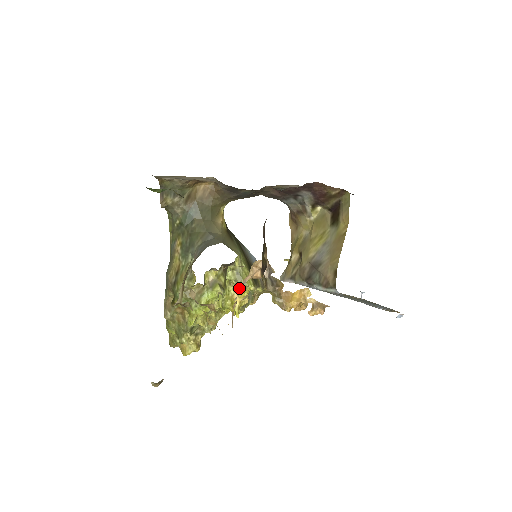
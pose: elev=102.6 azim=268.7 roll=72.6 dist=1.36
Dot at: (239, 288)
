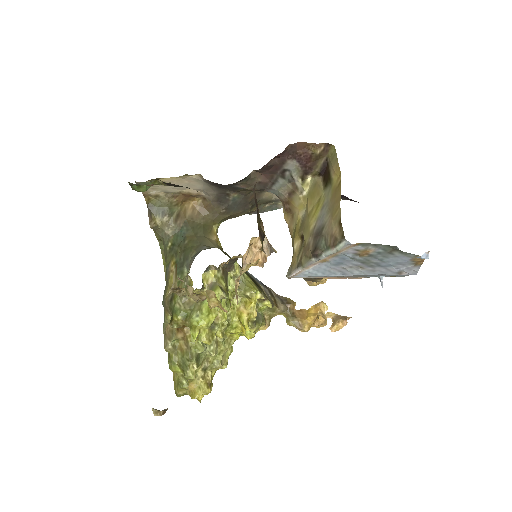
Dot at: (244, 300)
